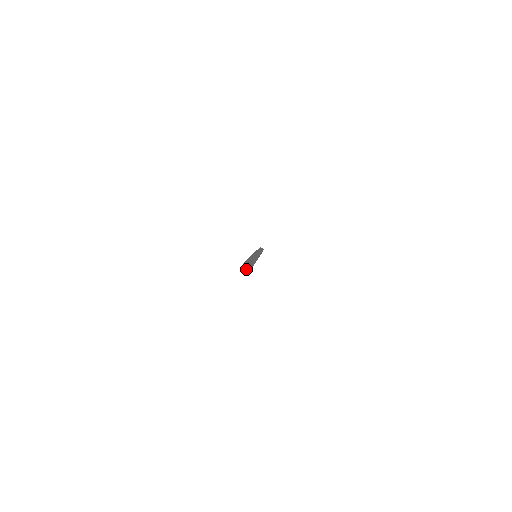
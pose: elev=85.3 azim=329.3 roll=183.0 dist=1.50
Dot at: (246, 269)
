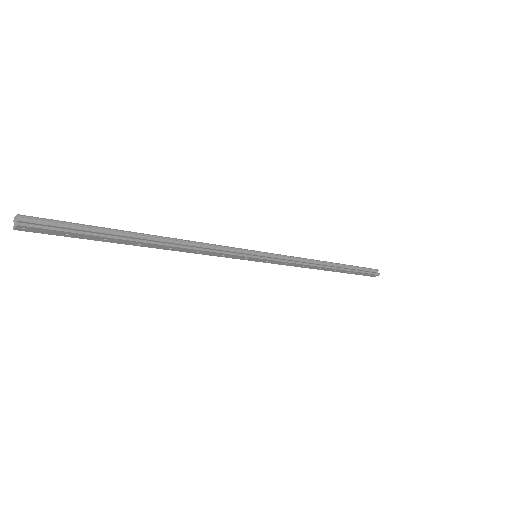
Dot at: (15, 223)
